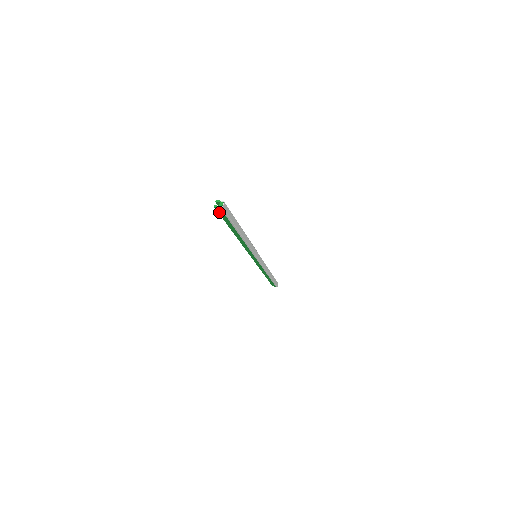
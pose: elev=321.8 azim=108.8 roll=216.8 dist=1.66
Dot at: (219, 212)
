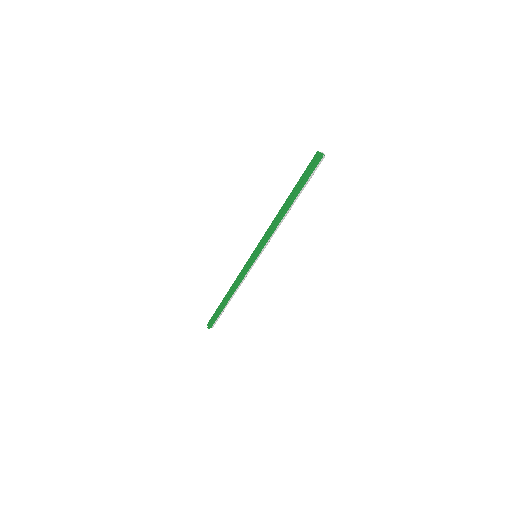
Dot at: (314, 165)
